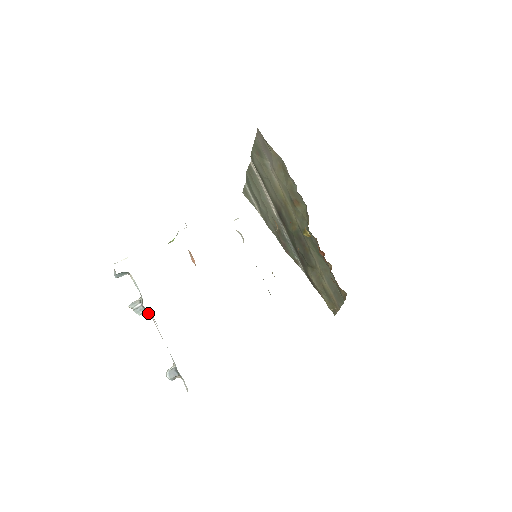
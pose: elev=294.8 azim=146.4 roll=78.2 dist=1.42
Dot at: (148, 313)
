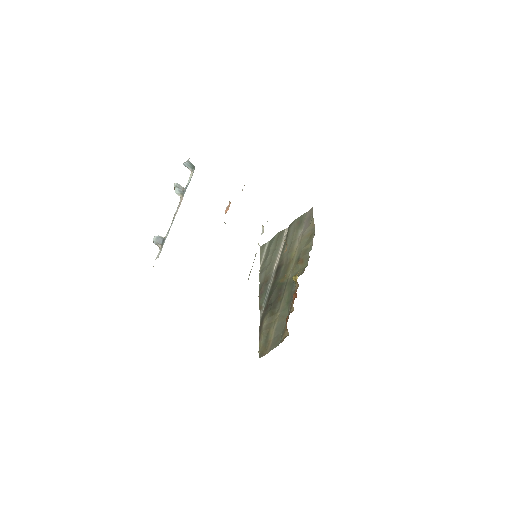
Dot at: (181, 198)
